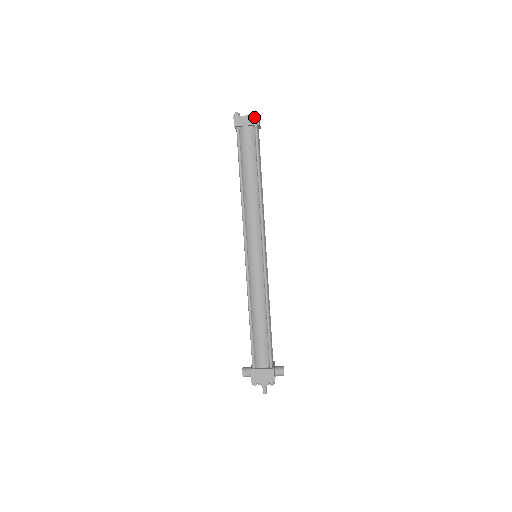
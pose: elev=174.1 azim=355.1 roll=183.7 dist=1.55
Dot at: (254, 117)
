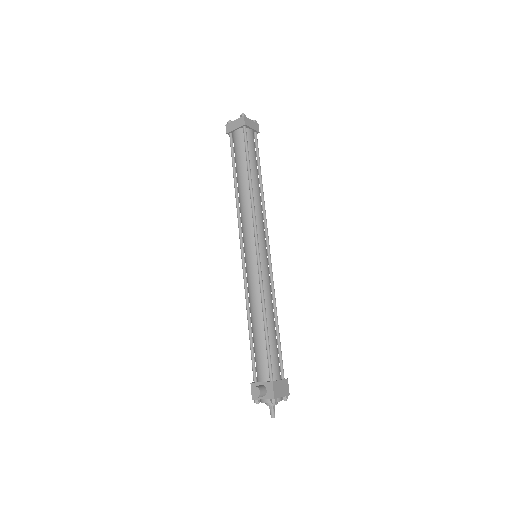
Dot at: (256, 125)
